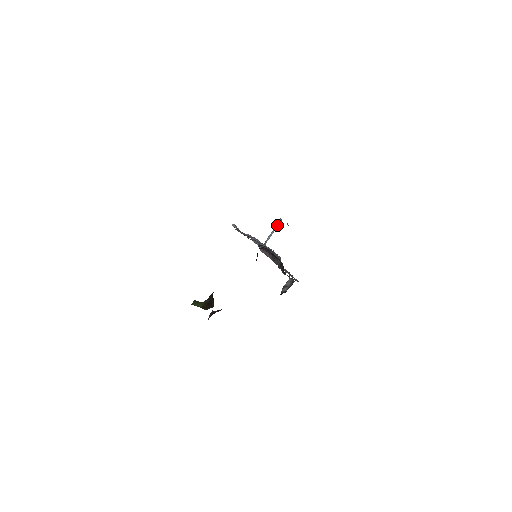
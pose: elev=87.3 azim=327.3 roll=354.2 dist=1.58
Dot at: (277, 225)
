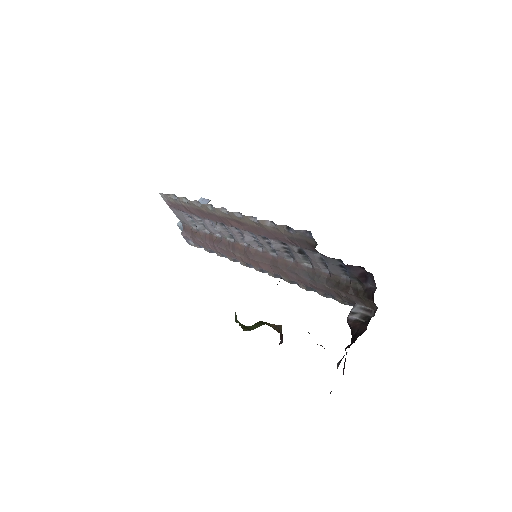
Dot at: occluded
